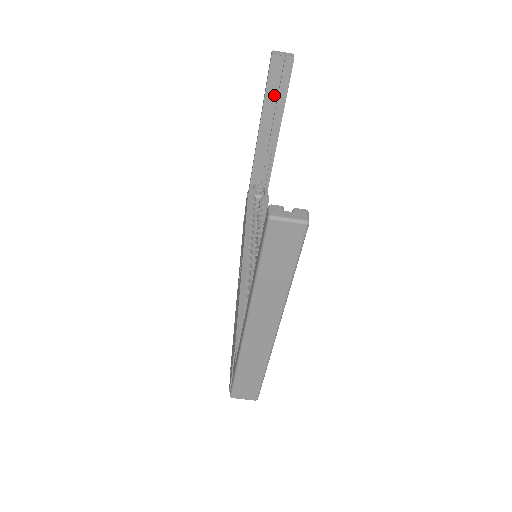
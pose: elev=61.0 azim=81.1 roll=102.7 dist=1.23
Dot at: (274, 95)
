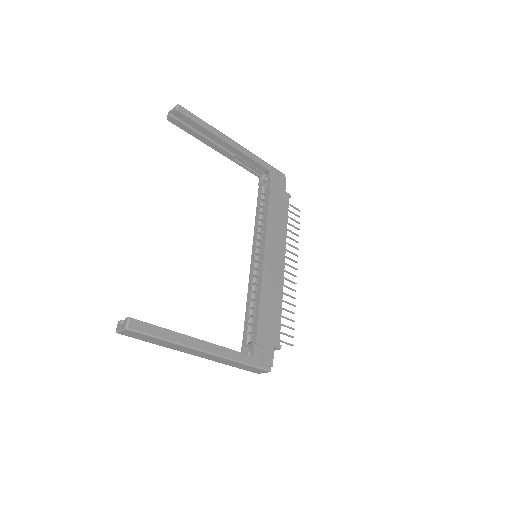
Dot at: (199, 131)
